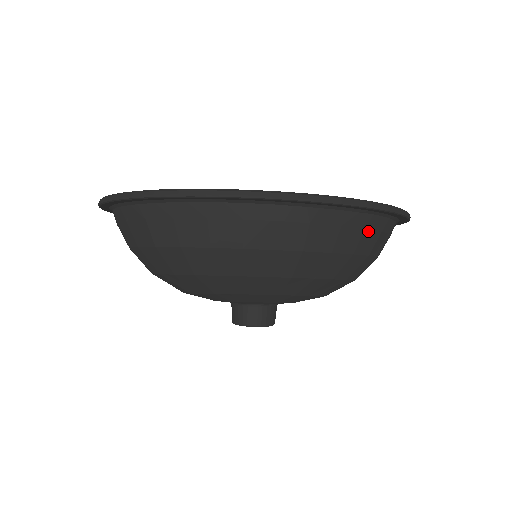
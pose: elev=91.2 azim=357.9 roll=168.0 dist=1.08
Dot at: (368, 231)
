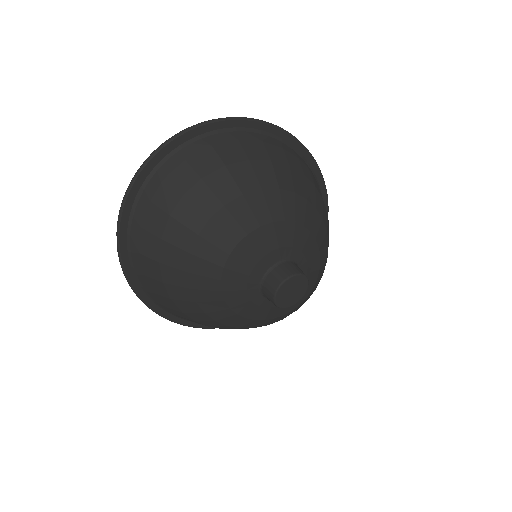
Dot at: occluded
